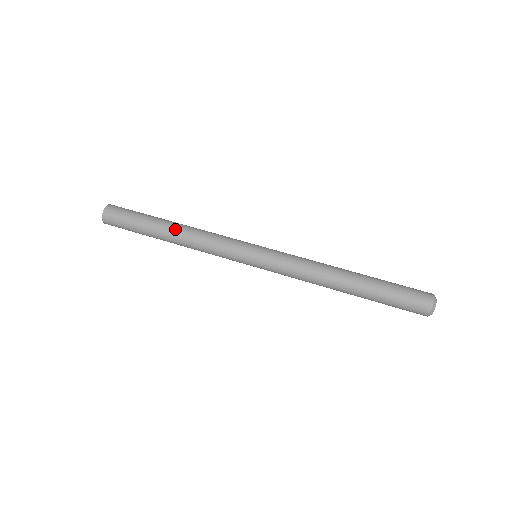
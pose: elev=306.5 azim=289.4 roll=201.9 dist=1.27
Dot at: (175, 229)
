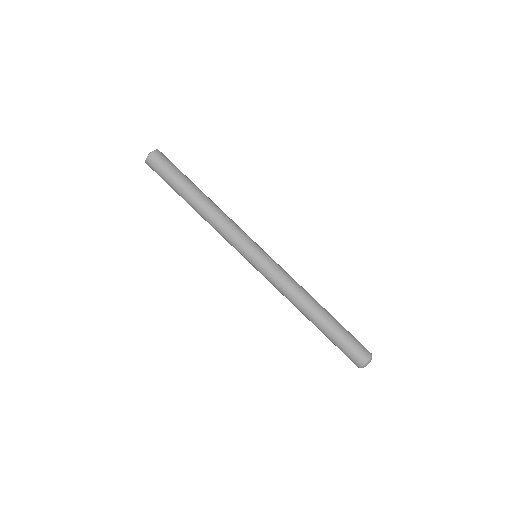
Dot at: (200, 205)
